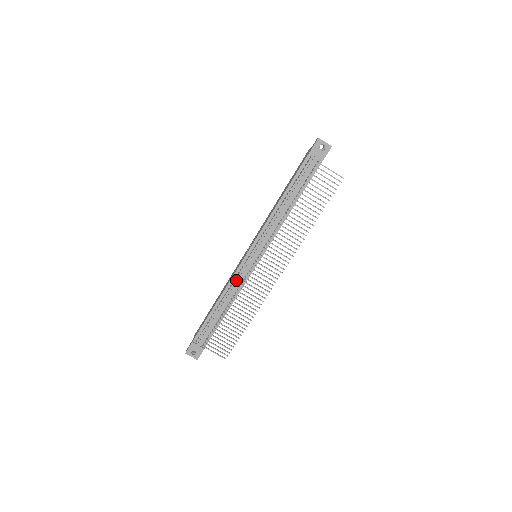
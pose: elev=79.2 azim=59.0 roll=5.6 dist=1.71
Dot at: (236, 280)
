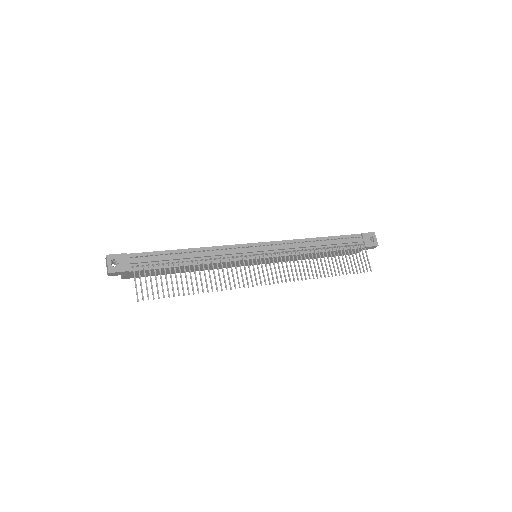
Dot at: (227, 251)
